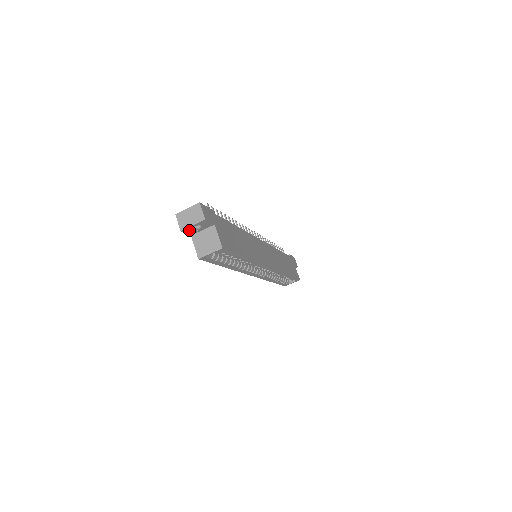
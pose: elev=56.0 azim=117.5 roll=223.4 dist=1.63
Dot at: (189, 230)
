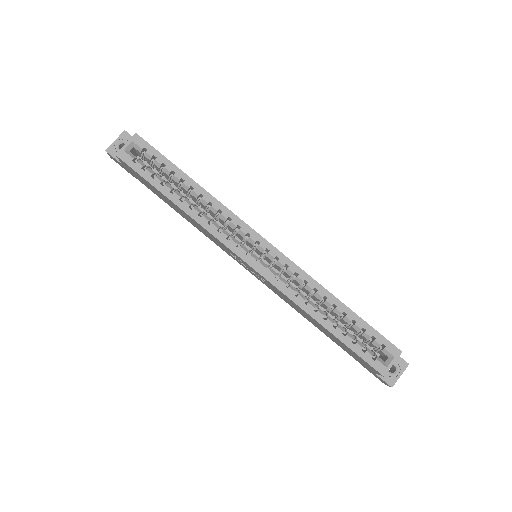
Dot at: (115, 152)
